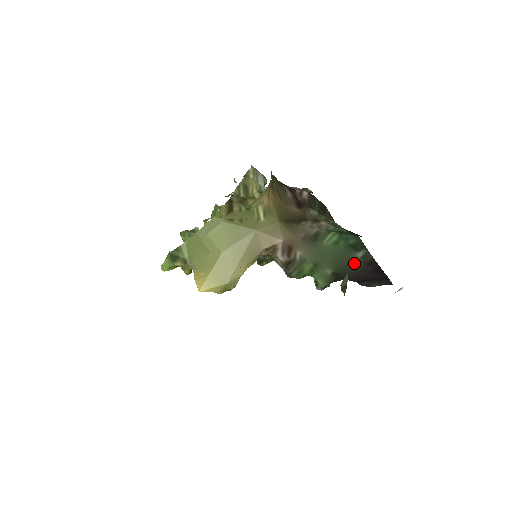
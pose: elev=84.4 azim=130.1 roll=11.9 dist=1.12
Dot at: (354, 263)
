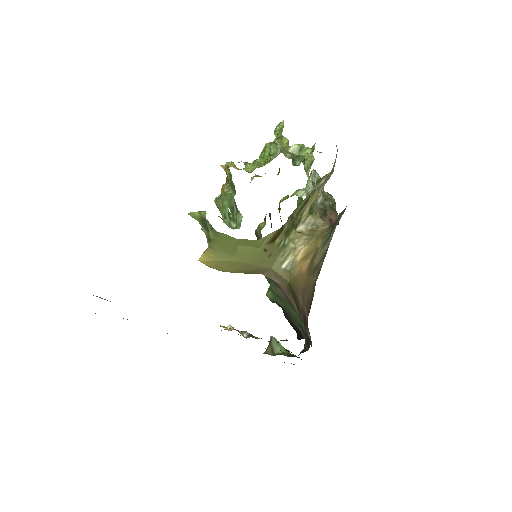
Dot at: (295, 324)
